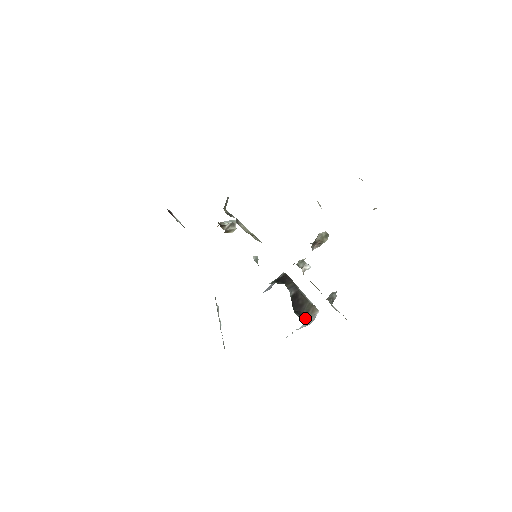
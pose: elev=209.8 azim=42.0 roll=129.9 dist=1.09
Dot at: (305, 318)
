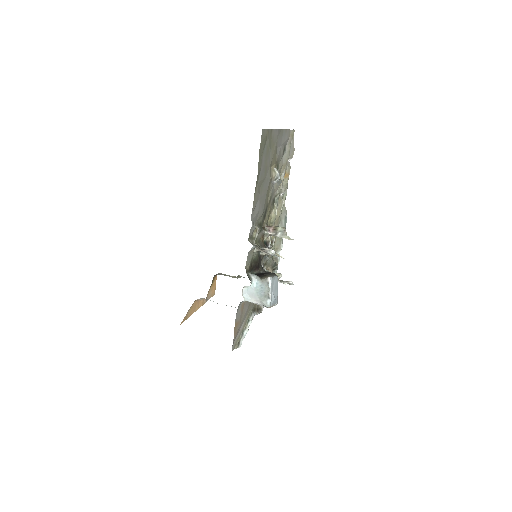
Dot at: (255, 275)
